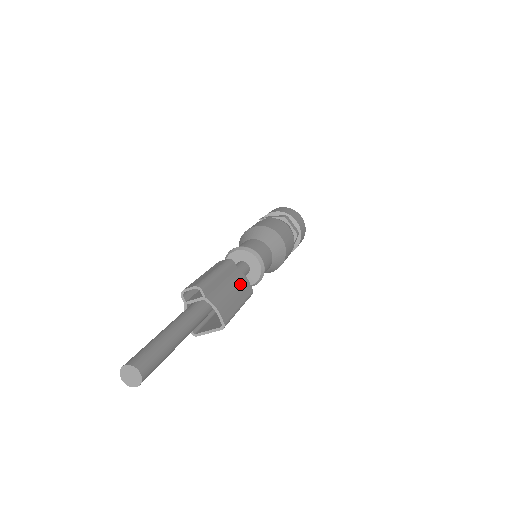
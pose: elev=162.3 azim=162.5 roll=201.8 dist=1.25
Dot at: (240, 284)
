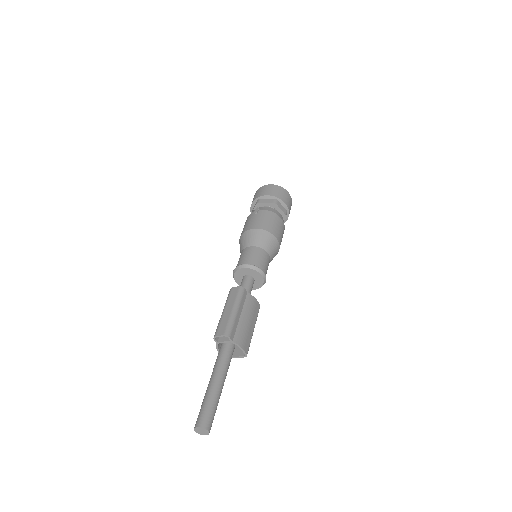
Dot at: (252, 309)
